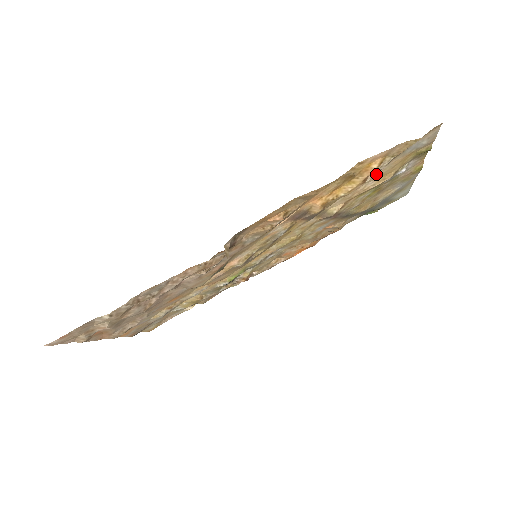
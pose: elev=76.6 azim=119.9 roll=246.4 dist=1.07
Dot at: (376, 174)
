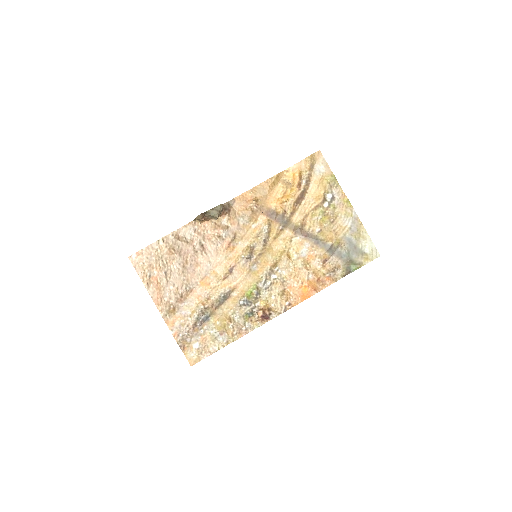
Dot at: (309, 192)
